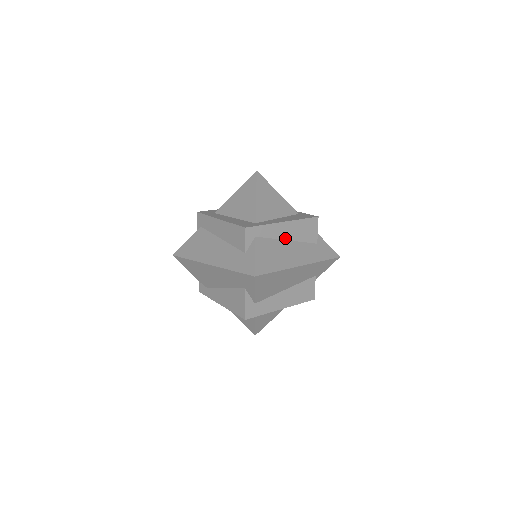
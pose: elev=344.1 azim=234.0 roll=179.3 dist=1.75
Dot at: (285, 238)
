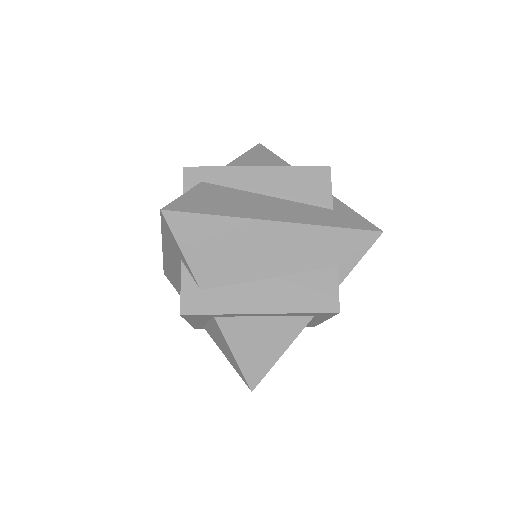
Dot at: (261, 192)
